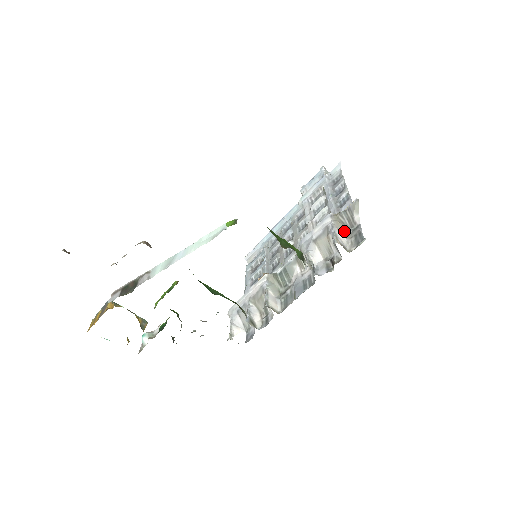
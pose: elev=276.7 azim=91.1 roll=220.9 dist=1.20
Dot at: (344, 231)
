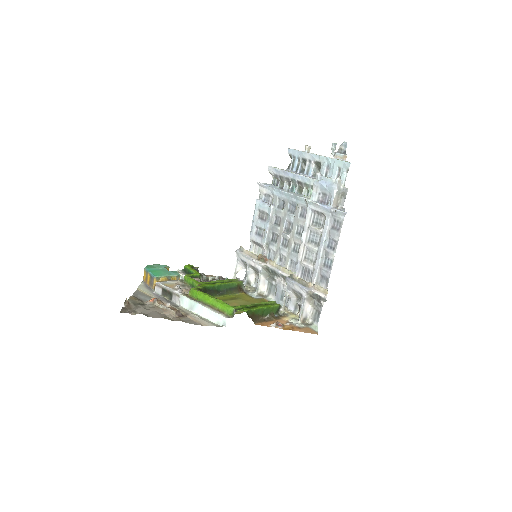
Dot at: (312, 301)
